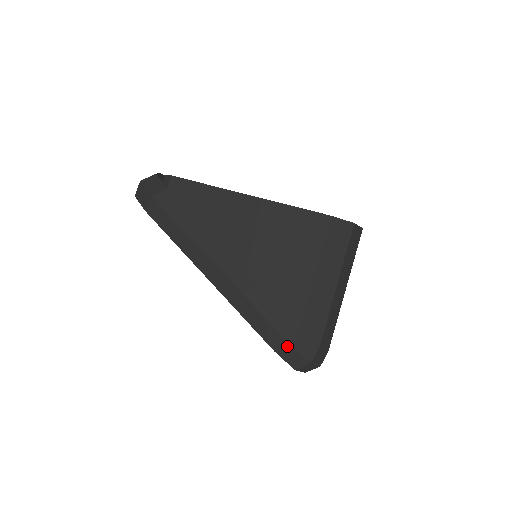
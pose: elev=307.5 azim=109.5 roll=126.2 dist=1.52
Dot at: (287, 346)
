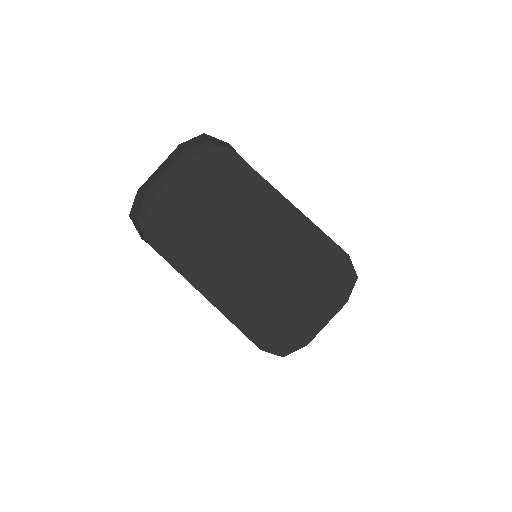
Dot at: occluded
